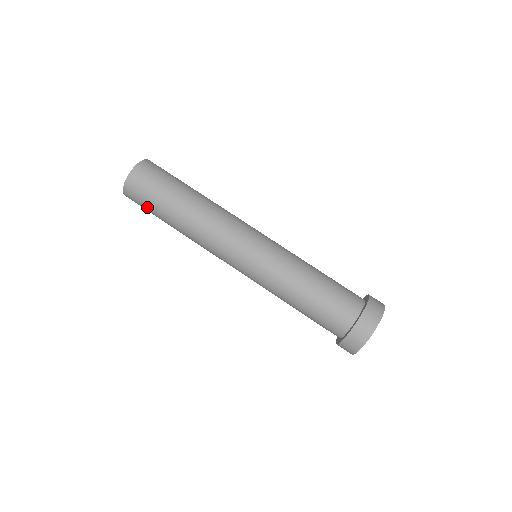
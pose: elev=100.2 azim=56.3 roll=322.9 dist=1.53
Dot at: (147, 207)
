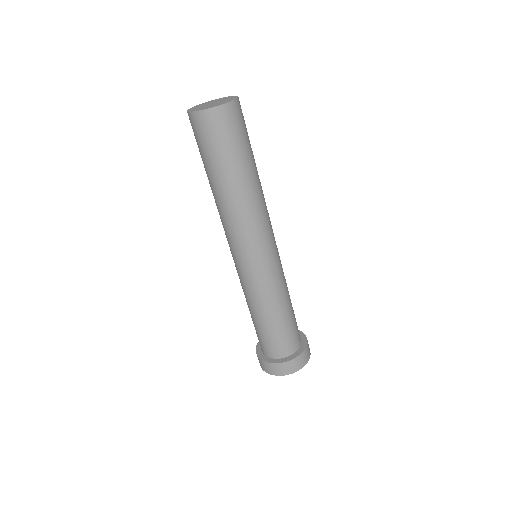
Dot at: occluded
